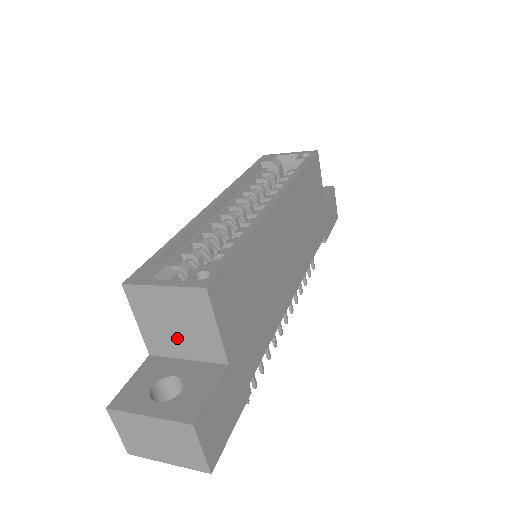
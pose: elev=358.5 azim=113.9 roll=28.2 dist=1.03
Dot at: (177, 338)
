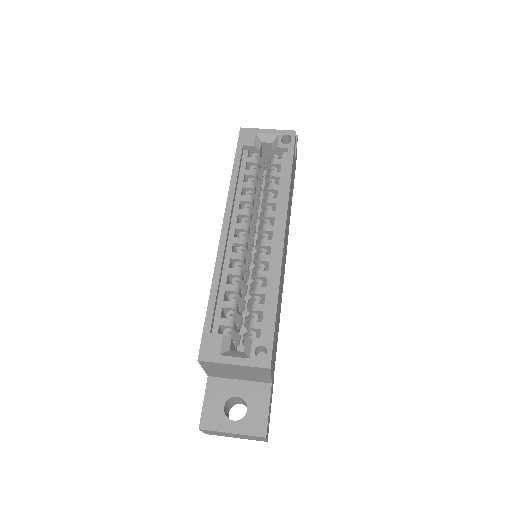
Dot at: (235, 375)
